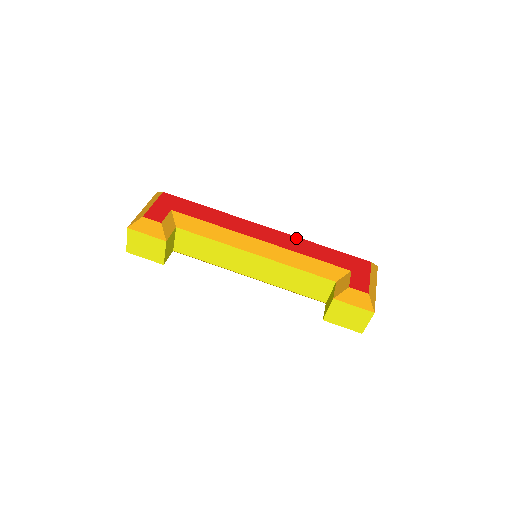
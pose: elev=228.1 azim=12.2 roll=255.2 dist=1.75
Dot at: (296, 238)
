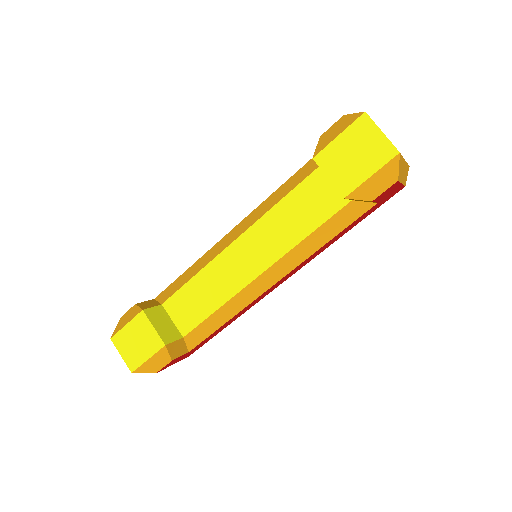
Dot at: occluded
